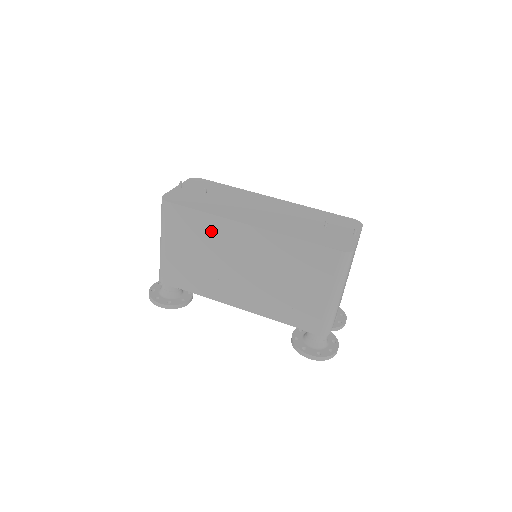
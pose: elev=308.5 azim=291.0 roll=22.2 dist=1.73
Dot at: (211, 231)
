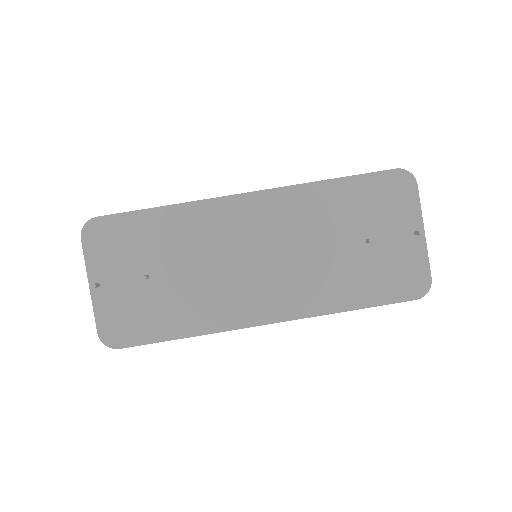
Dot at: occluded
